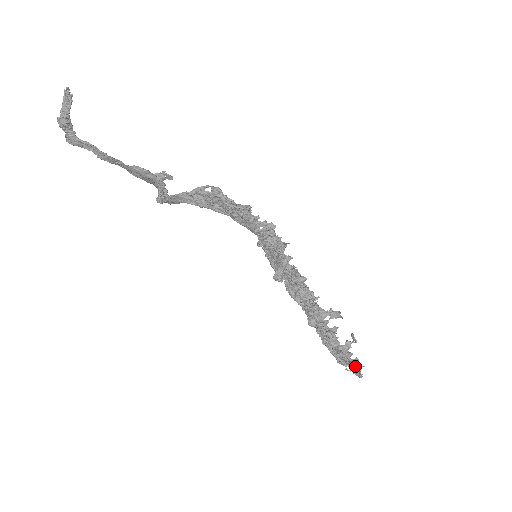
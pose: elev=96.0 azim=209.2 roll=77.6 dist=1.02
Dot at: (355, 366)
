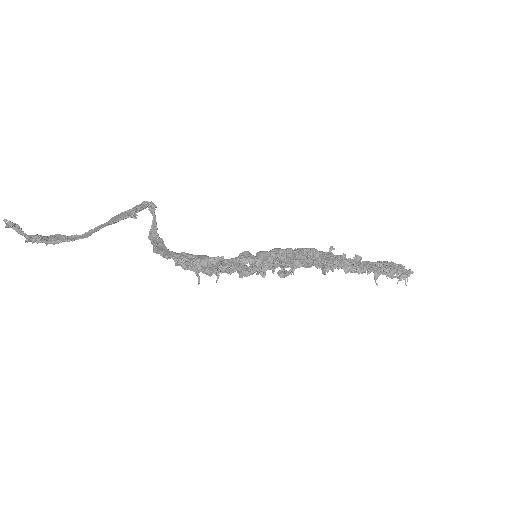
Dot at: (401, 273)
